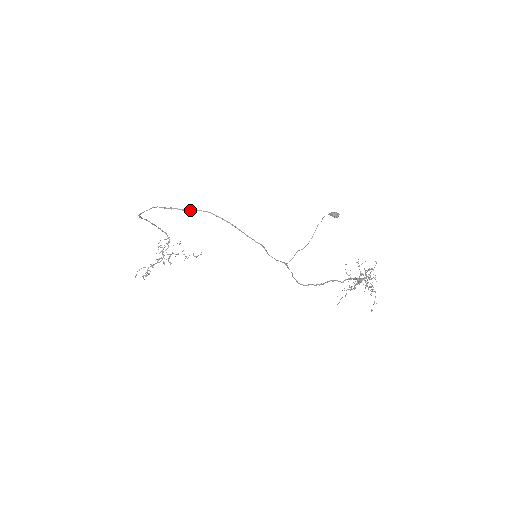
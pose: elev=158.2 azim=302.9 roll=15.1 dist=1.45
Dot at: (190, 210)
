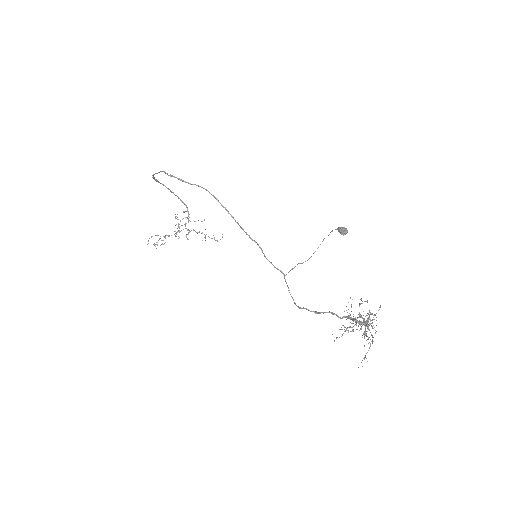
Dot at: (188, 182)
